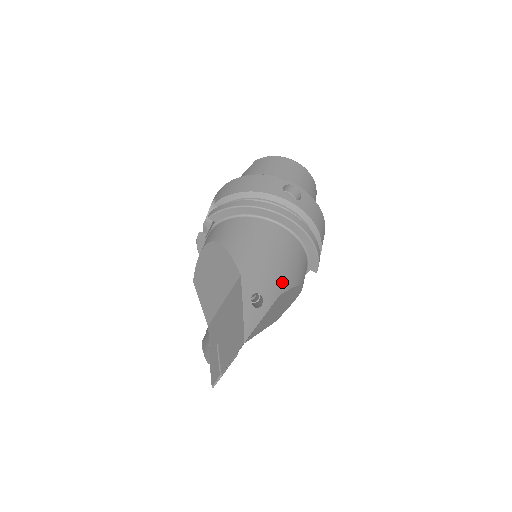
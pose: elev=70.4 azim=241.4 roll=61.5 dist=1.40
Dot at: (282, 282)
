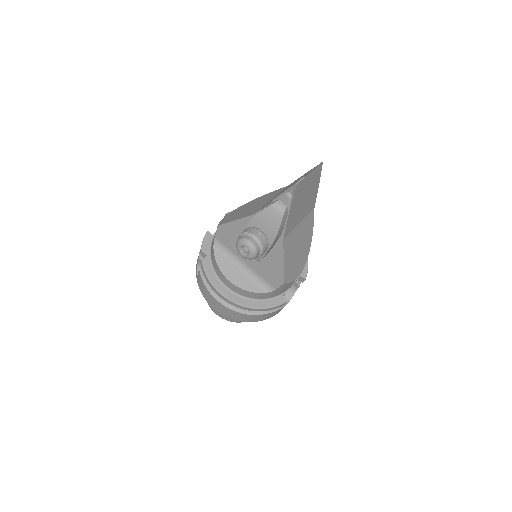
Dot at: occluded
